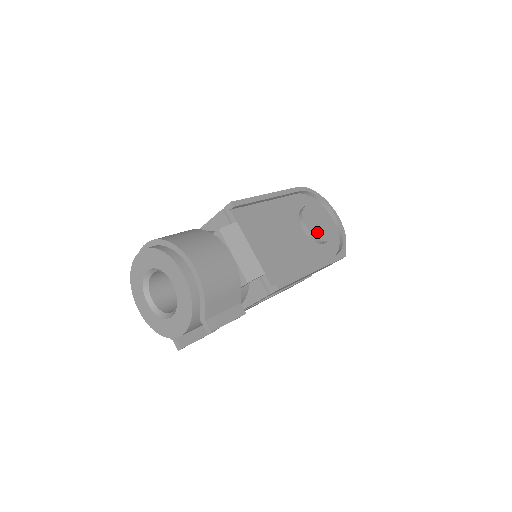
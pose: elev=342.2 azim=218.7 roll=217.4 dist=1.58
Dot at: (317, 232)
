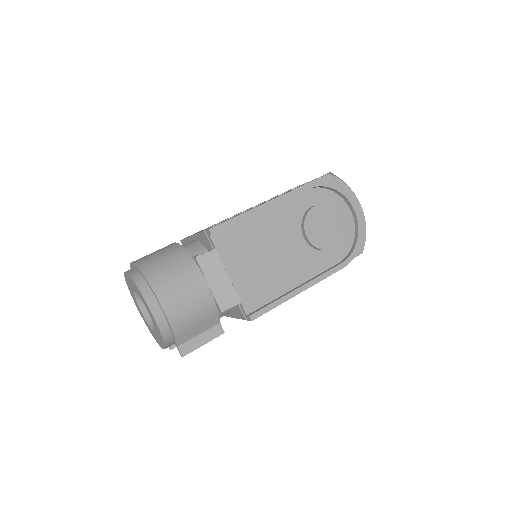
Dot at: (320, 239)
